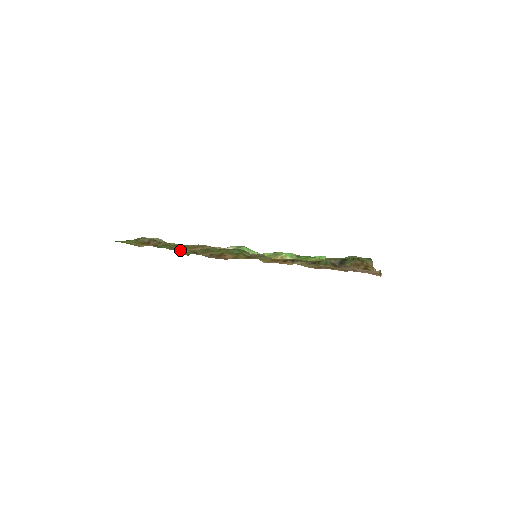
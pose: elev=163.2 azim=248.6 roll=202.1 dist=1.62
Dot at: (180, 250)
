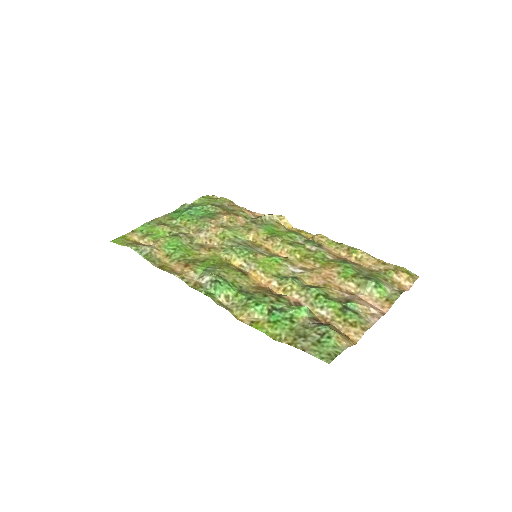
Dot at: (206, 197)
